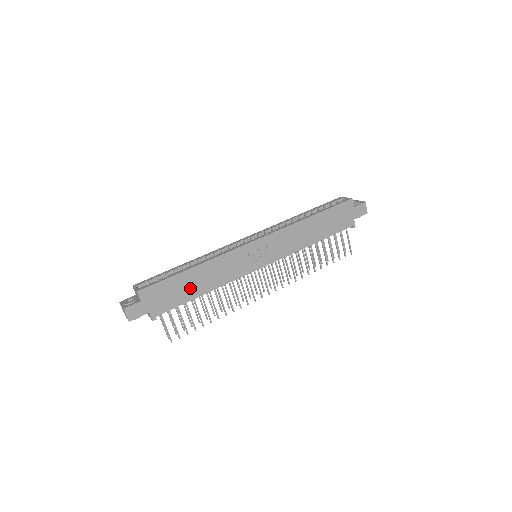
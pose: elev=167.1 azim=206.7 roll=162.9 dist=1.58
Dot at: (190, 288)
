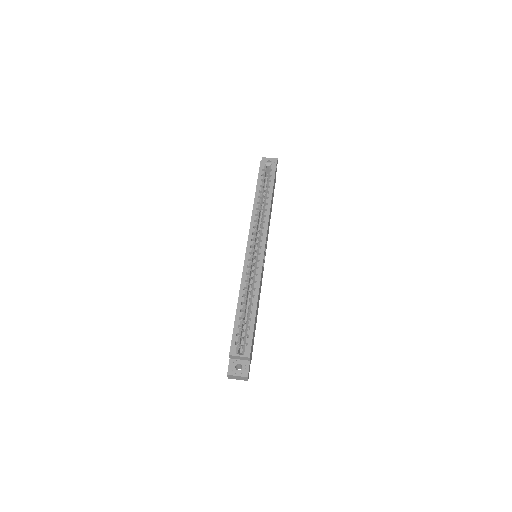
Dot at: occluded
